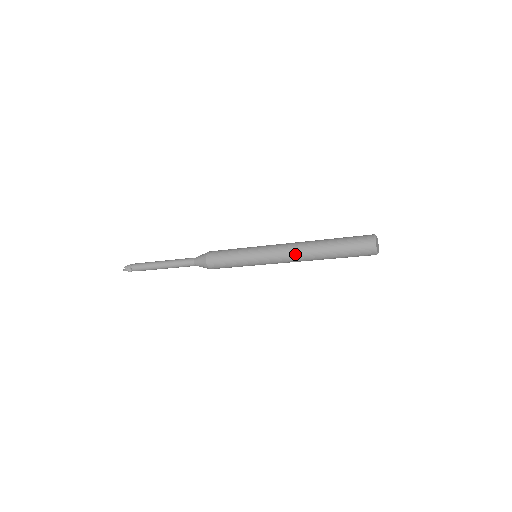
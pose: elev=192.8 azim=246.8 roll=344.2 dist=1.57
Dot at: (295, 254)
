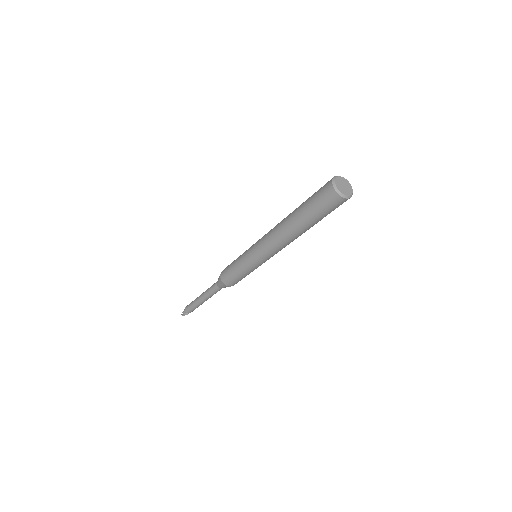
Dot at: (277, 239)
